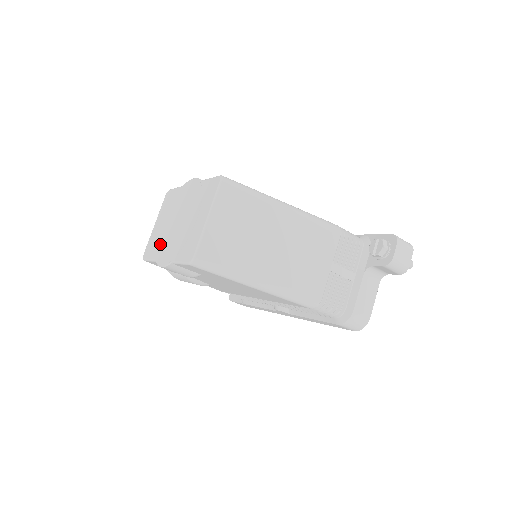
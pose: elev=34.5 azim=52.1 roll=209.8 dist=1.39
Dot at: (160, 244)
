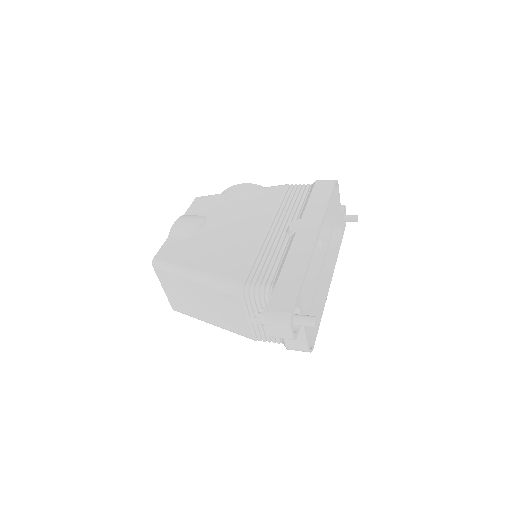
Dot at: occluded
